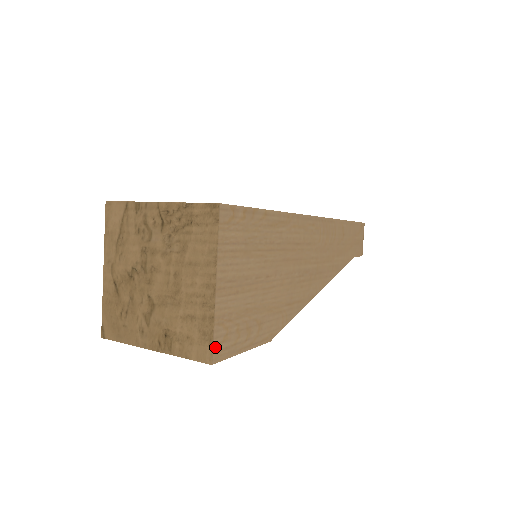
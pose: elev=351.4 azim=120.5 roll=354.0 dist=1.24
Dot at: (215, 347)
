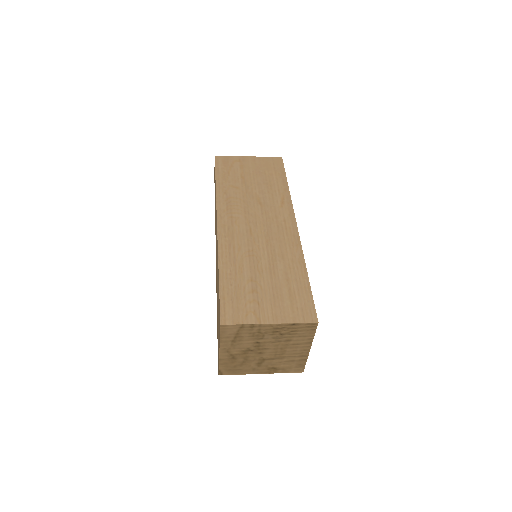
Dot at: (304, 366)
